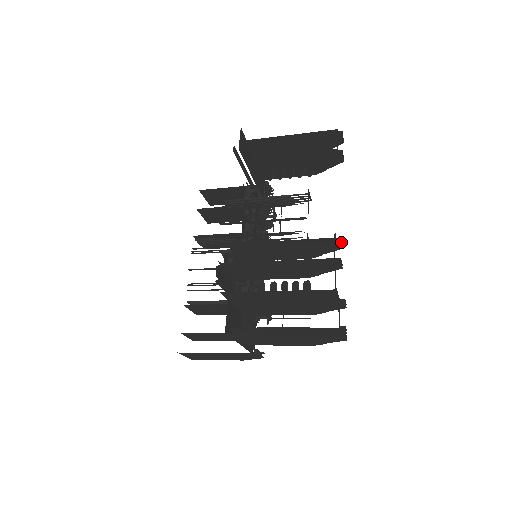
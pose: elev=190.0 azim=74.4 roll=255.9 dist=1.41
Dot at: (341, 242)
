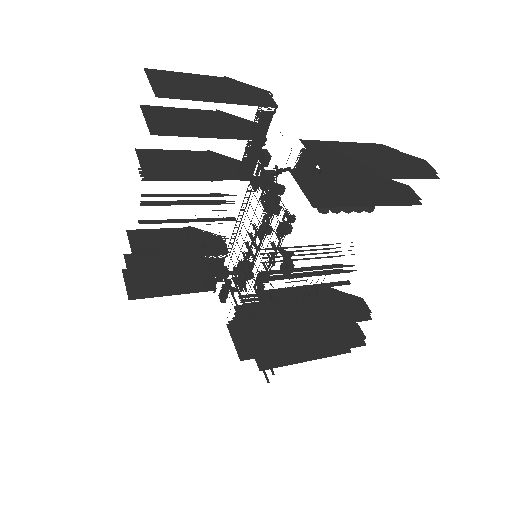
Dot at: (367, 312)
